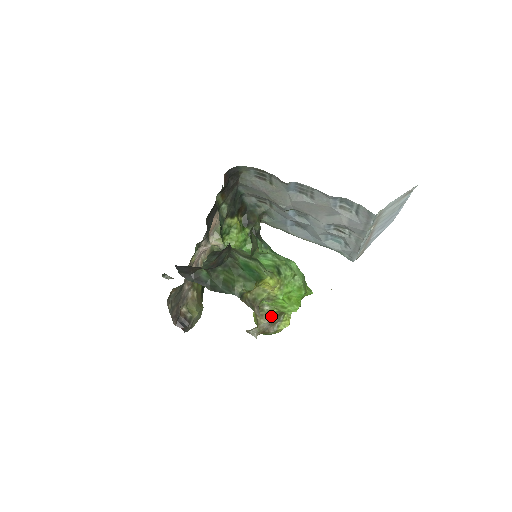
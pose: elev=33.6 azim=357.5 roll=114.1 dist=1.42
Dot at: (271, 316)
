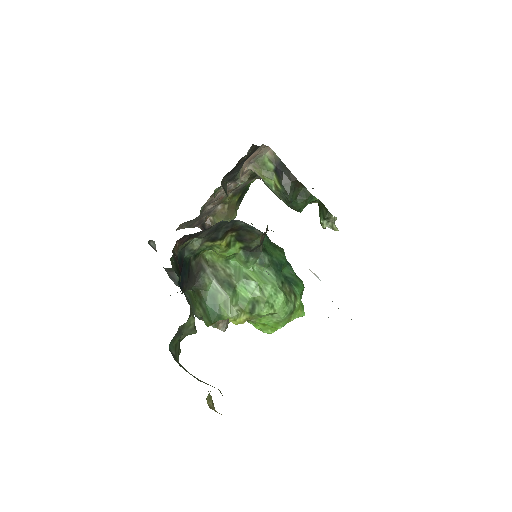
Dot at: occluded
